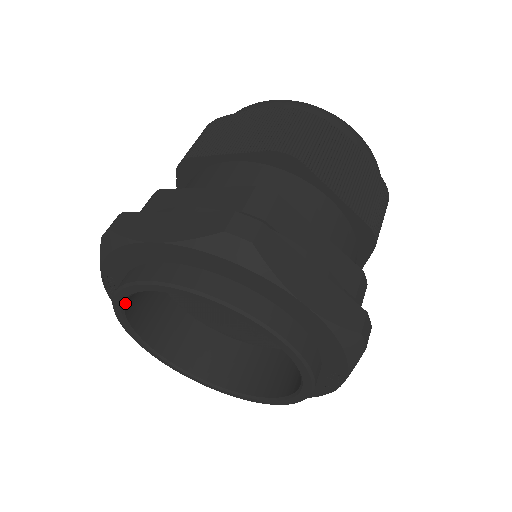
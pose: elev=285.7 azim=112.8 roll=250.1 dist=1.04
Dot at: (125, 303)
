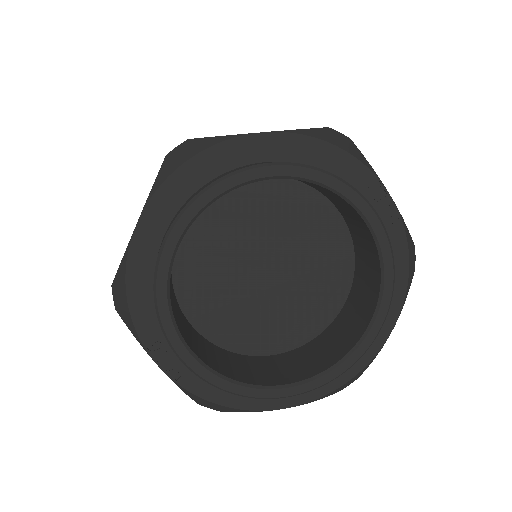
Dot at: (179, 332)
